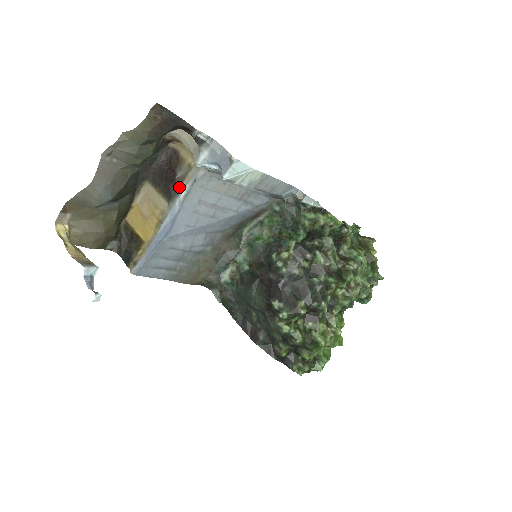
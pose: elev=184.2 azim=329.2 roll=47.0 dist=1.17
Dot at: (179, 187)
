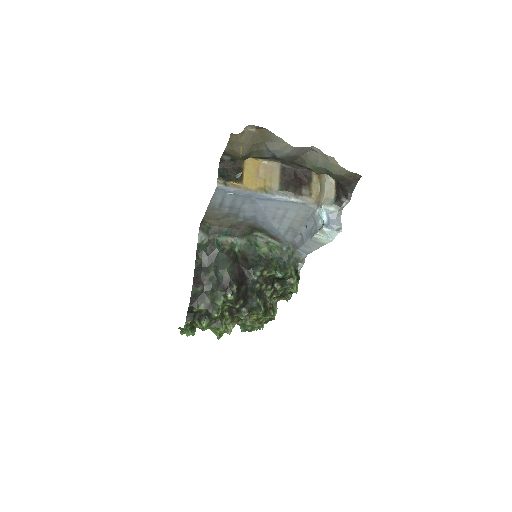
Dot at: (296, 195)
